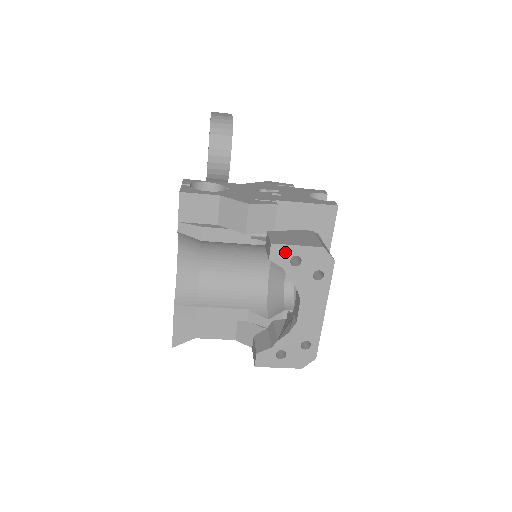
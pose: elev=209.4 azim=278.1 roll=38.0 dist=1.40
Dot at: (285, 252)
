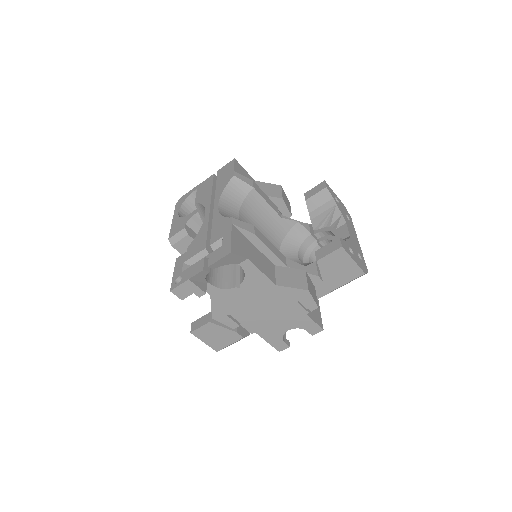
Dot at: (331, 191)
